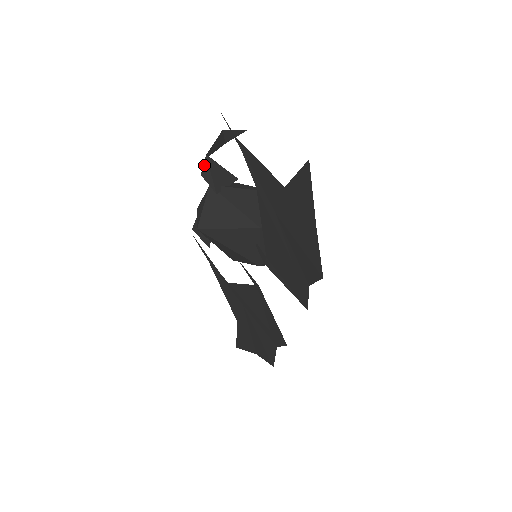
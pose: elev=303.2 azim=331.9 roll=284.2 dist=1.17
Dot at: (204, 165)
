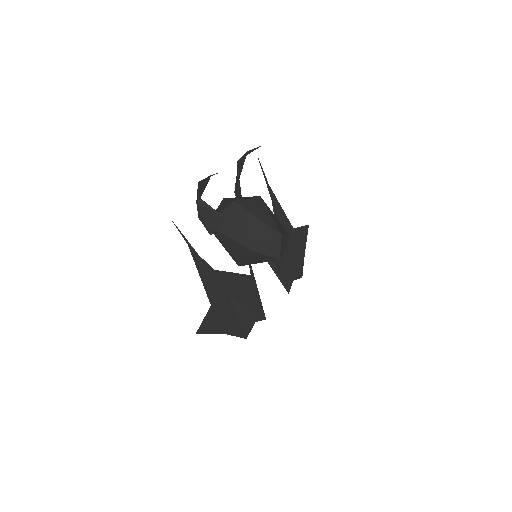
Dot at: (198, 211)
